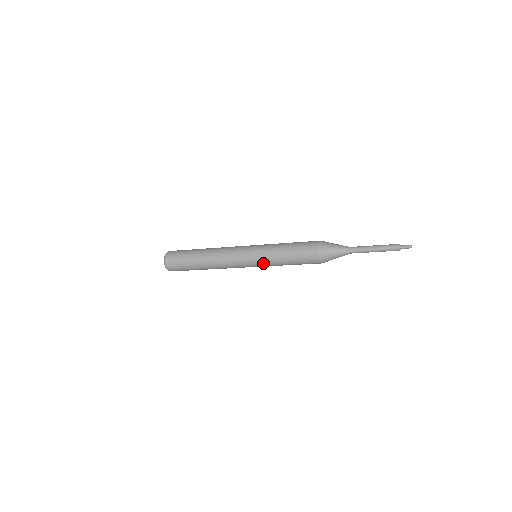
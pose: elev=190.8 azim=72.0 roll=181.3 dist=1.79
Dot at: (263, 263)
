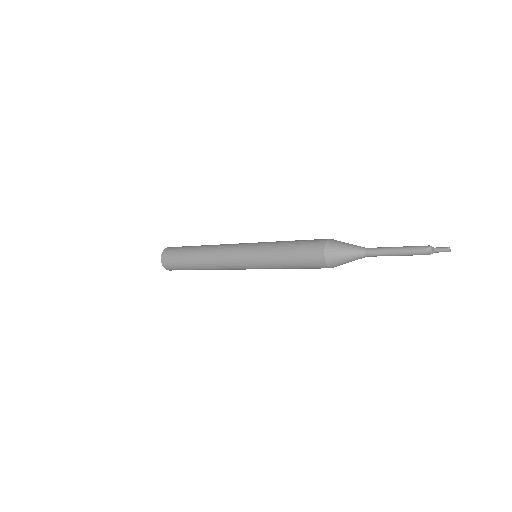
Dot at: (258, 256)
